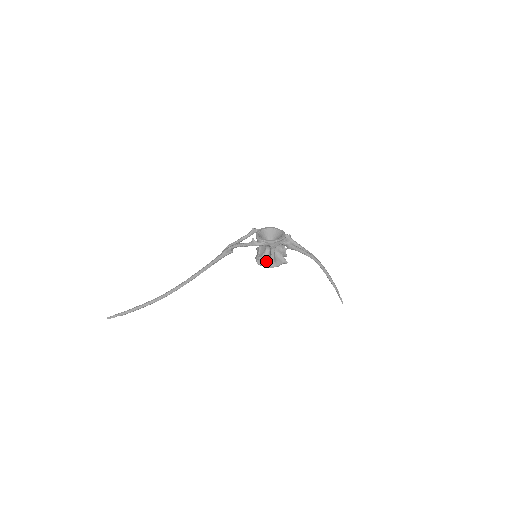
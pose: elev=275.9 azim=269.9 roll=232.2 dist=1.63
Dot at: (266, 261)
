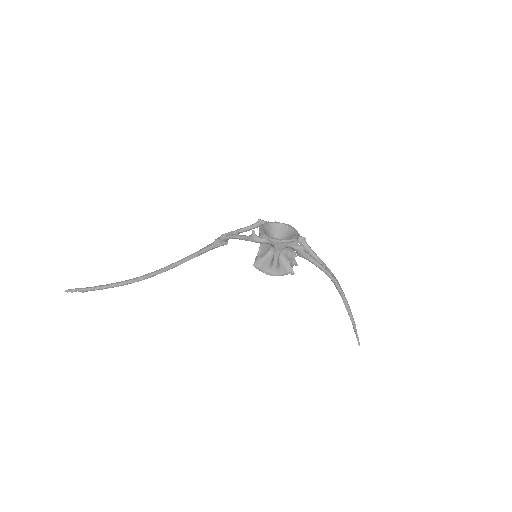
Dot at: (266, 265)
